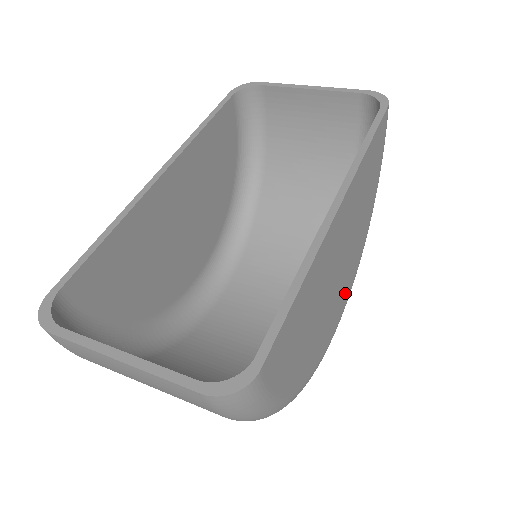
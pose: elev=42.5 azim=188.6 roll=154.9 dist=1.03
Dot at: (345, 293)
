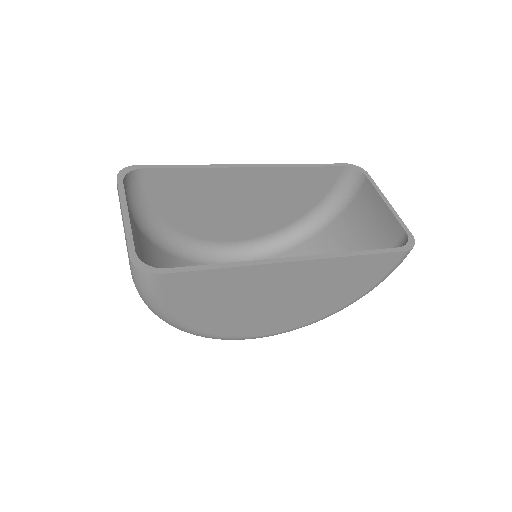
Dot at: (278, 324)
